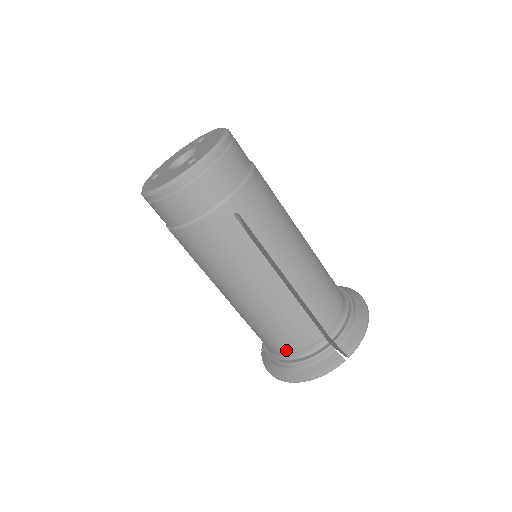
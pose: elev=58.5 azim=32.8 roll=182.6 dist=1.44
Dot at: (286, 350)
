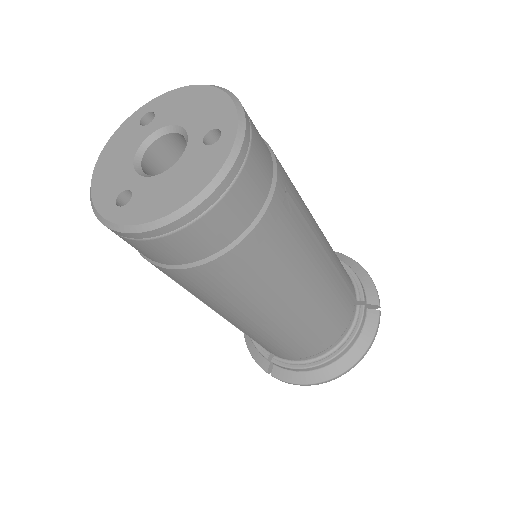
Dot at: (331, 342)
